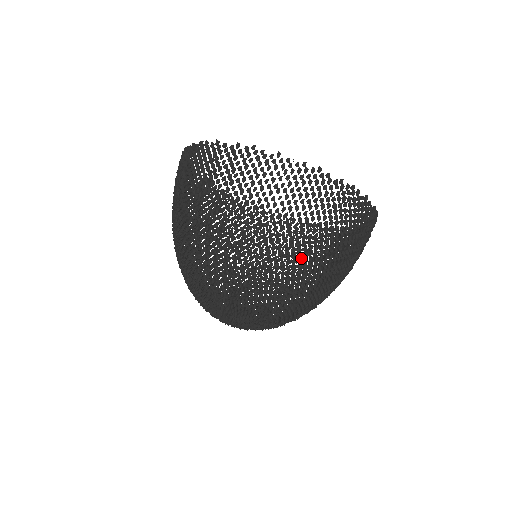
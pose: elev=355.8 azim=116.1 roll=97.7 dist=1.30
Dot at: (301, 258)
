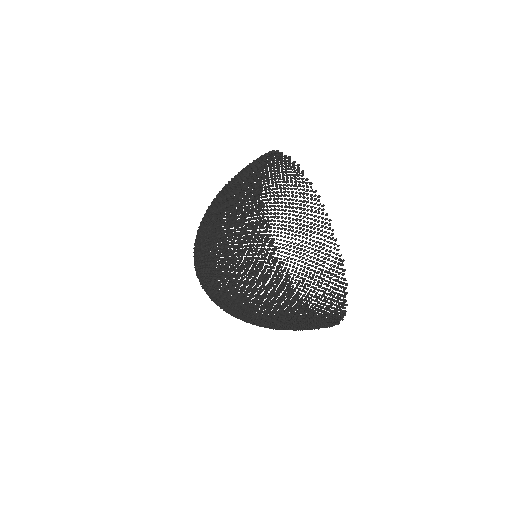
Dot at: (225, 276)
